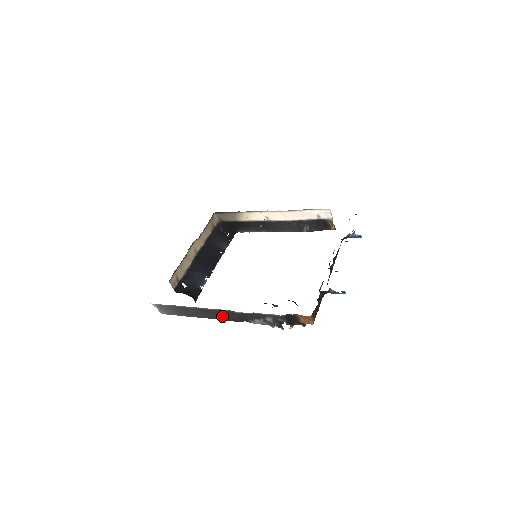
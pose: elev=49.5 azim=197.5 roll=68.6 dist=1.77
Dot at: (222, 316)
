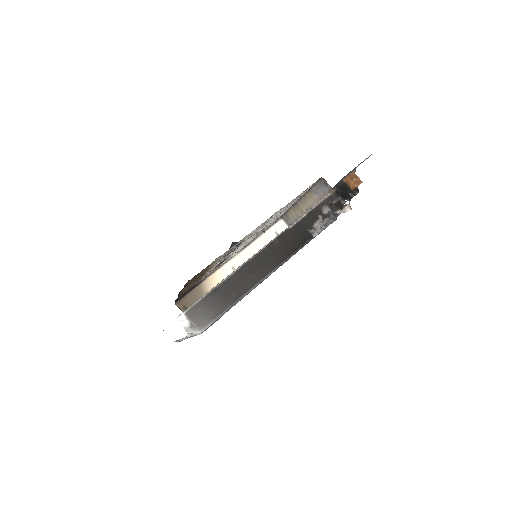
Dot at: (279, 253)
